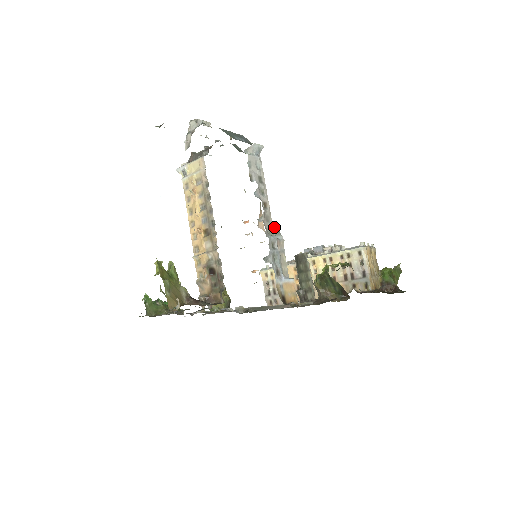
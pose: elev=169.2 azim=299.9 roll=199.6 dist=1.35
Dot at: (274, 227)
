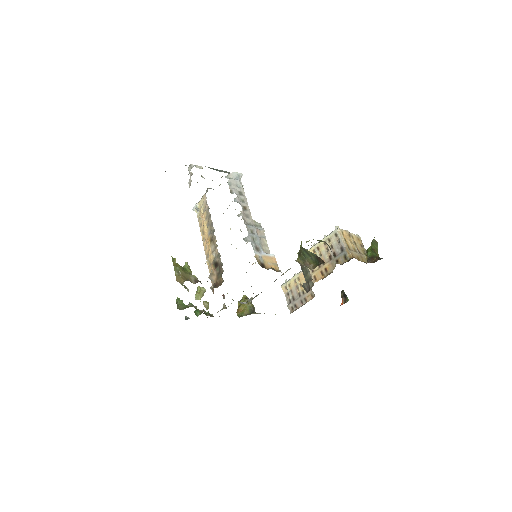
Dot at: (255, 222)
